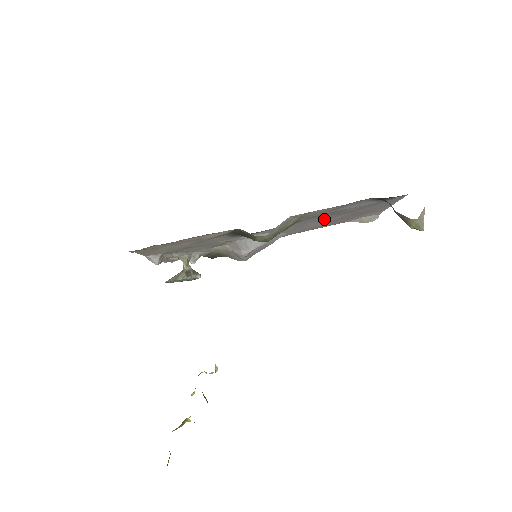
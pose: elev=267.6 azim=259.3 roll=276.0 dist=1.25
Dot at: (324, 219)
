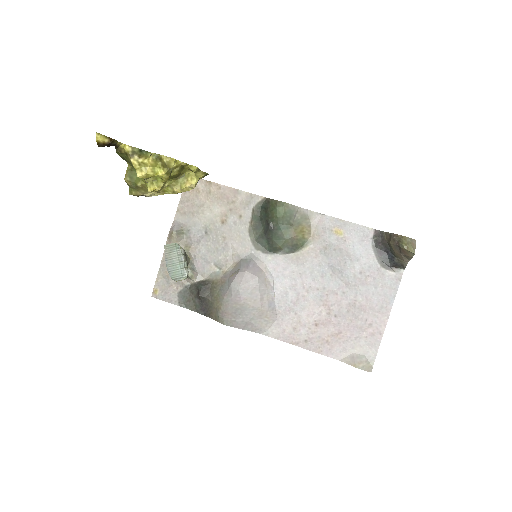
Dot at: (322, 295)
